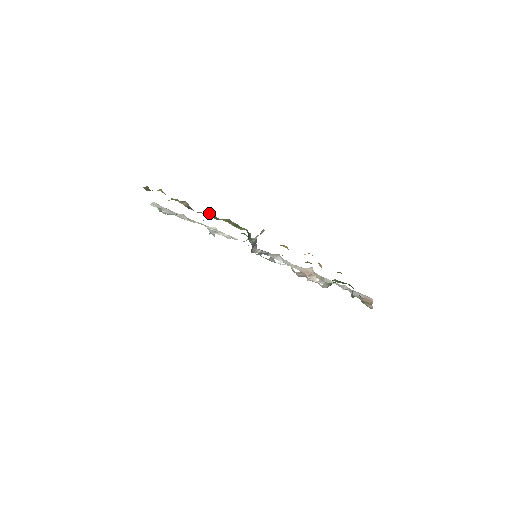
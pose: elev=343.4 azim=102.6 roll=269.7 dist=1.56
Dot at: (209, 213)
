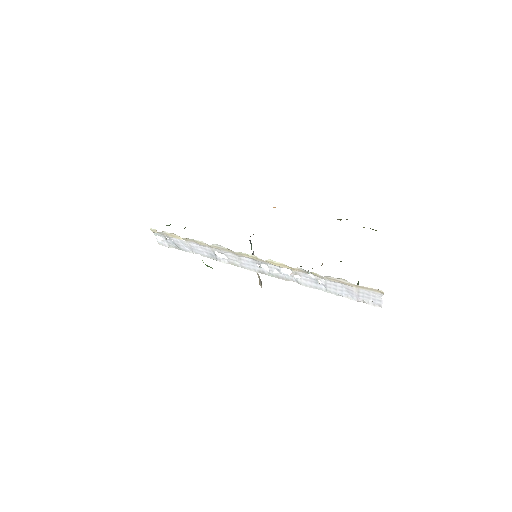
Dot at: occluded
